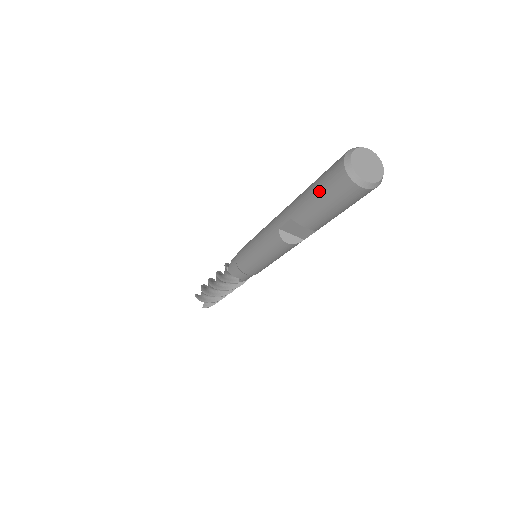
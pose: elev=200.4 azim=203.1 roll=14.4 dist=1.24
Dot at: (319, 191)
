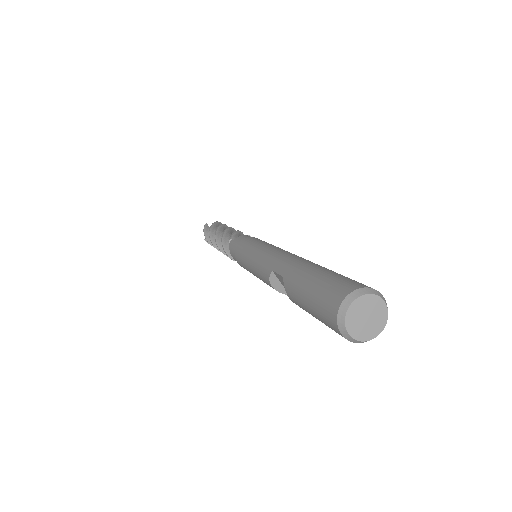
Dot at: (313, 291)
